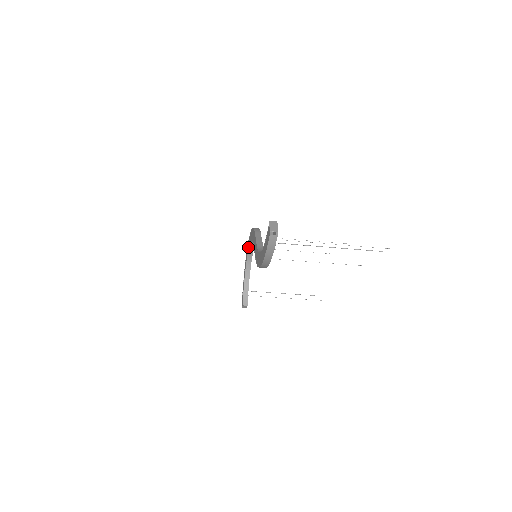
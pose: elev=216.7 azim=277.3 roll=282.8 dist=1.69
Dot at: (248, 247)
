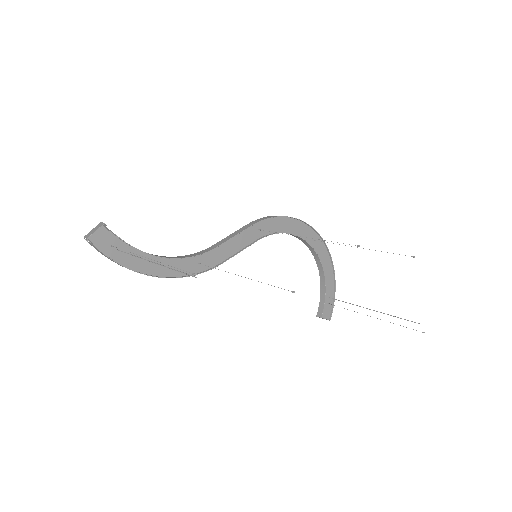
Dot at: occluded
